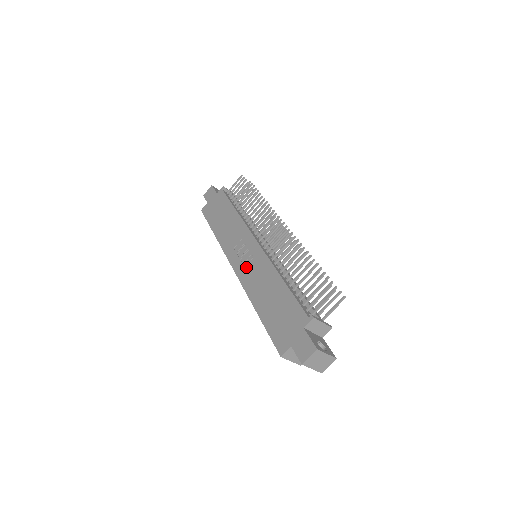
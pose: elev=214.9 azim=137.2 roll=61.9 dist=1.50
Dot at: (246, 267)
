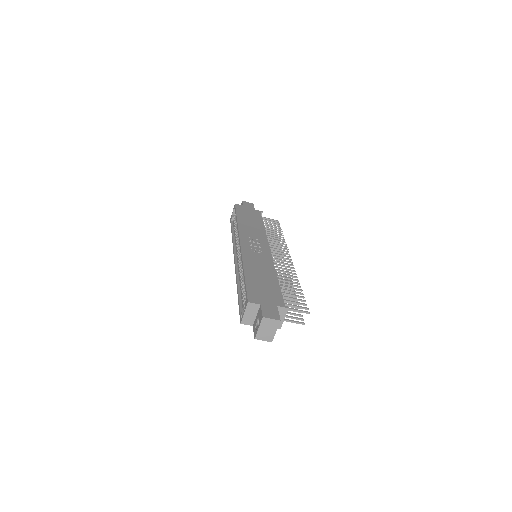
Dot at: (252, 251)
